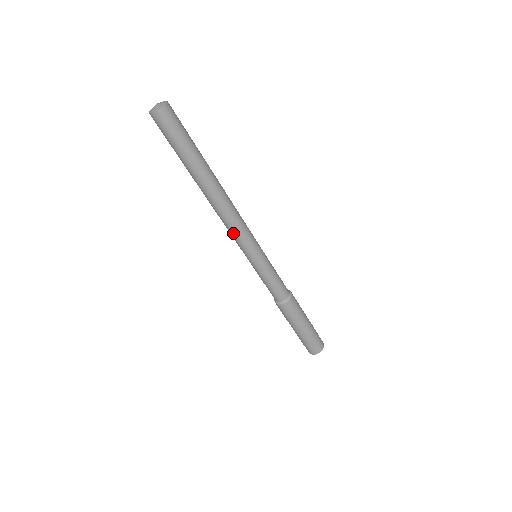
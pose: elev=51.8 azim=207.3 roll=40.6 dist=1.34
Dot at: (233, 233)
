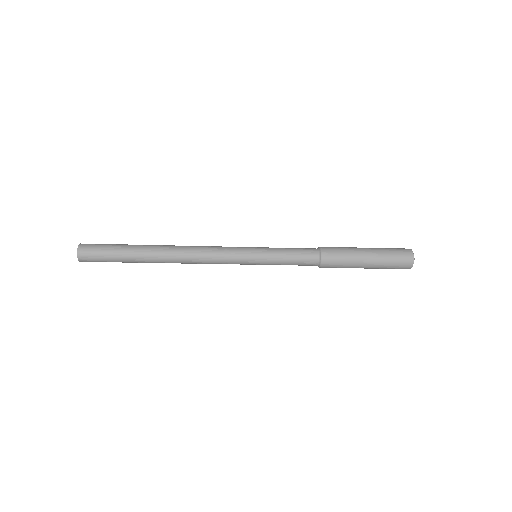
Dot at: occluded
